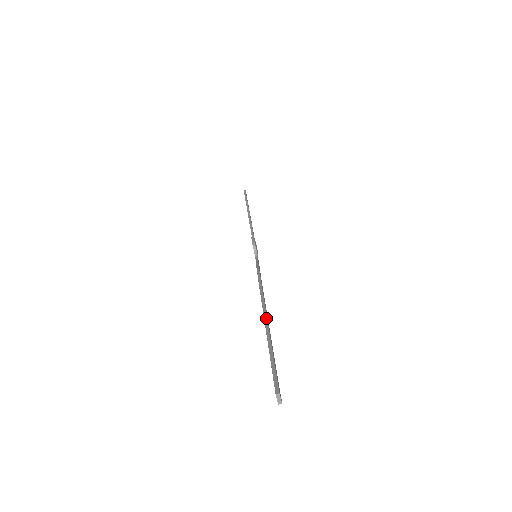
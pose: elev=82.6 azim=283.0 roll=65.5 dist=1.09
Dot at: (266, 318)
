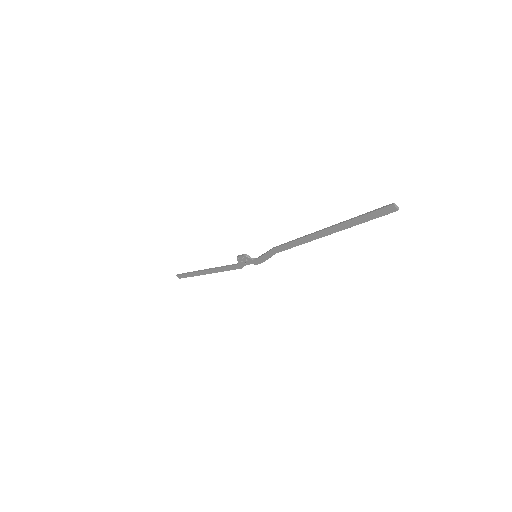
Dot at: (325, 228)
